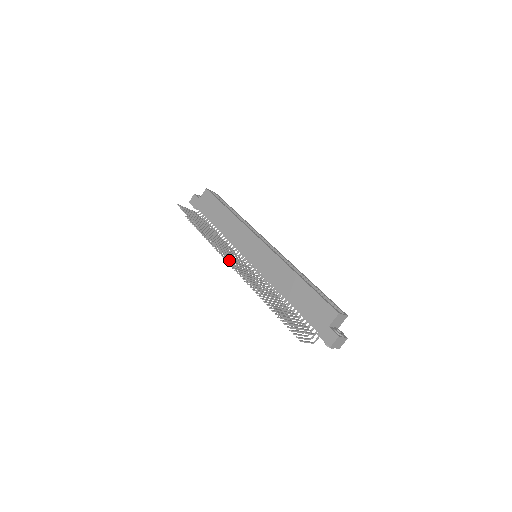
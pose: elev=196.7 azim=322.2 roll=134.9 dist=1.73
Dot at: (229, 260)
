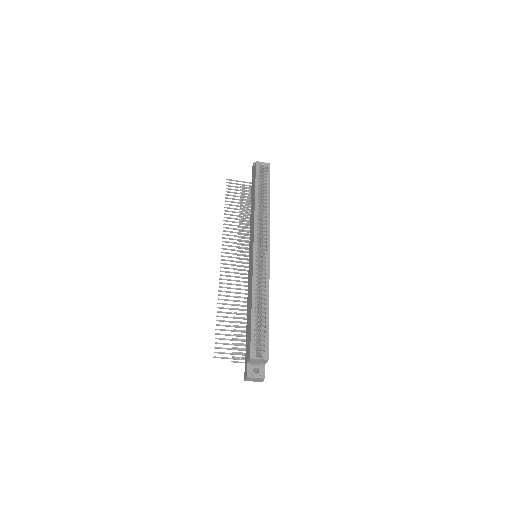
Dot at: (223, 260)
